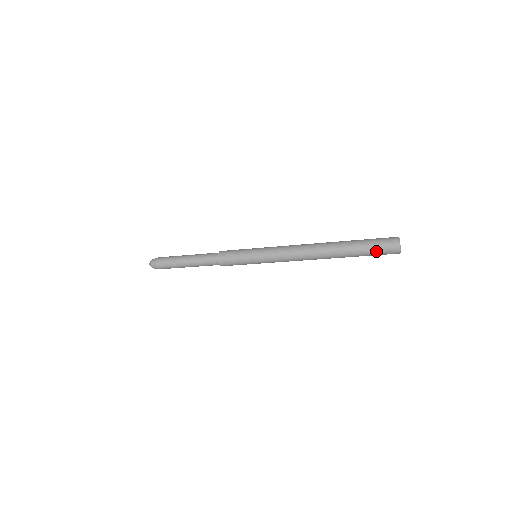
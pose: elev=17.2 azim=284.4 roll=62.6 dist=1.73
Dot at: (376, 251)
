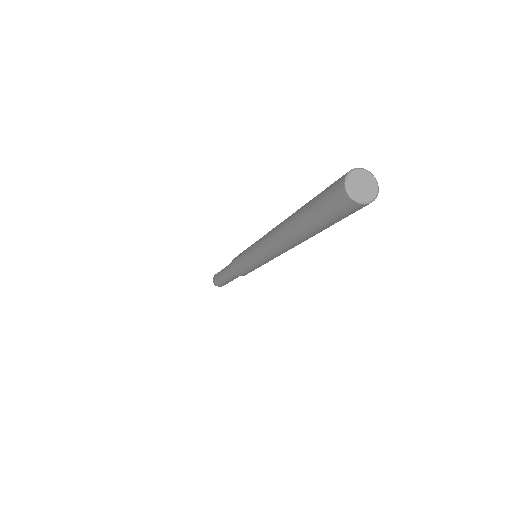
Dot at: (336, 219)
